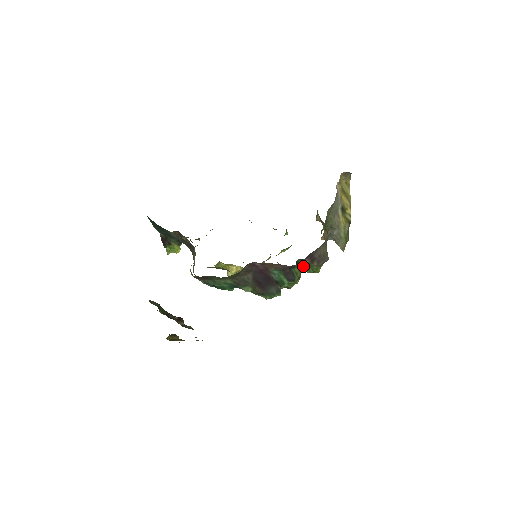
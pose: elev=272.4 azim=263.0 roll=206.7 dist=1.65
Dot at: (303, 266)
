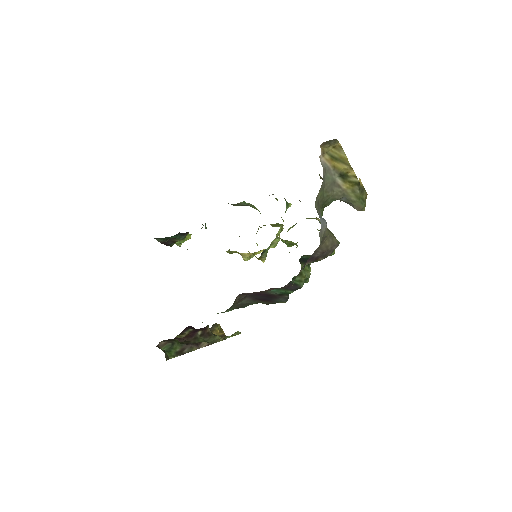
Dot at: occluded
